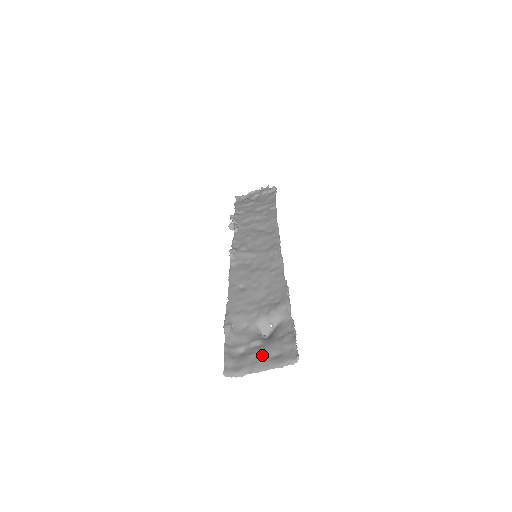
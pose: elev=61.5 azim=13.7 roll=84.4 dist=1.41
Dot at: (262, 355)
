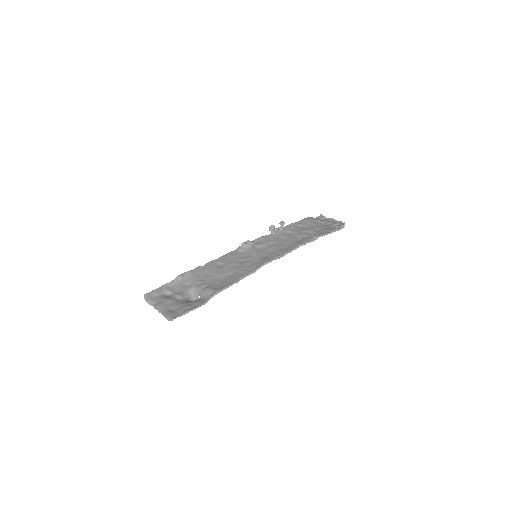
Dot at: (169, 304)
